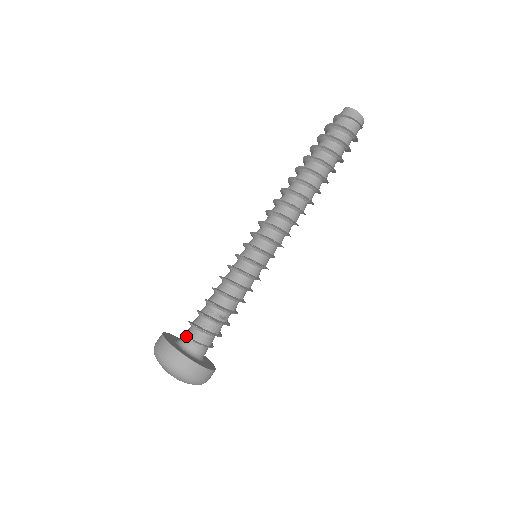
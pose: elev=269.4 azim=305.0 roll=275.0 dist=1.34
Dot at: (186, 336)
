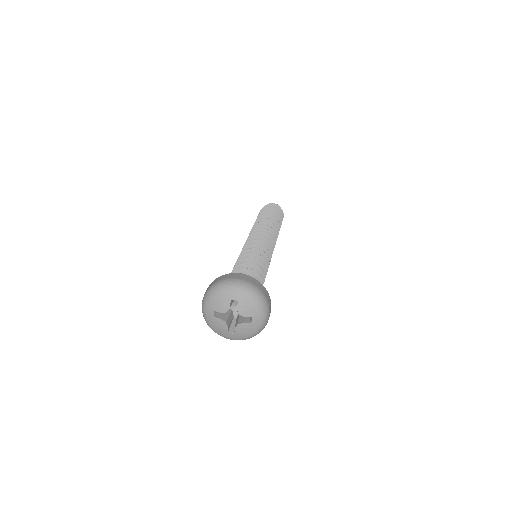
Dot at: occluded
